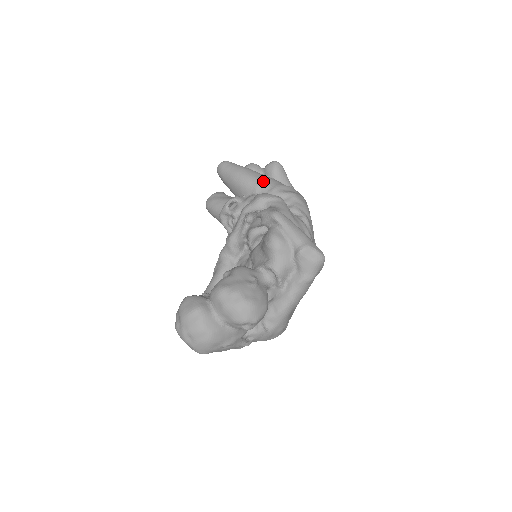
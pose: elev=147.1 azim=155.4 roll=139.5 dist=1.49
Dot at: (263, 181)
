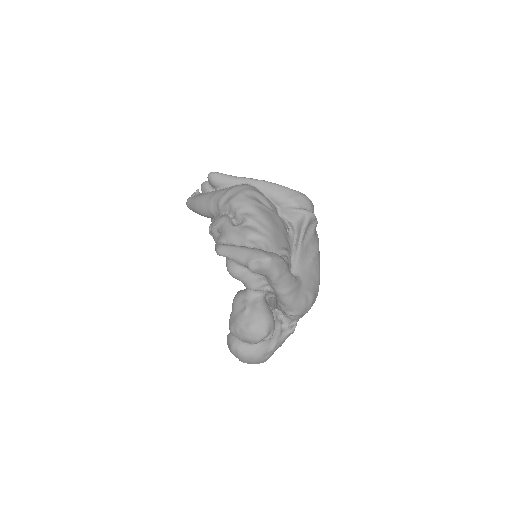
Dot at: (210, 204)
